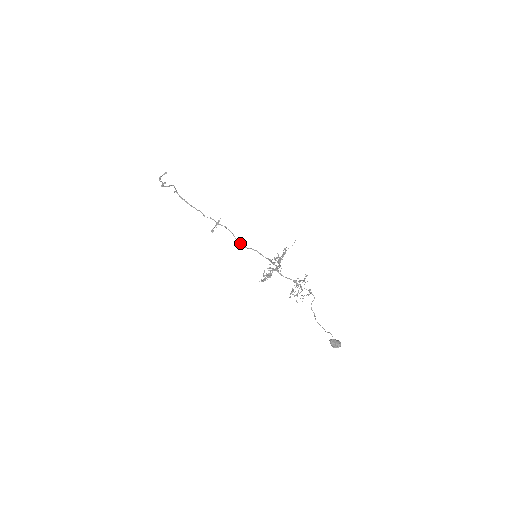
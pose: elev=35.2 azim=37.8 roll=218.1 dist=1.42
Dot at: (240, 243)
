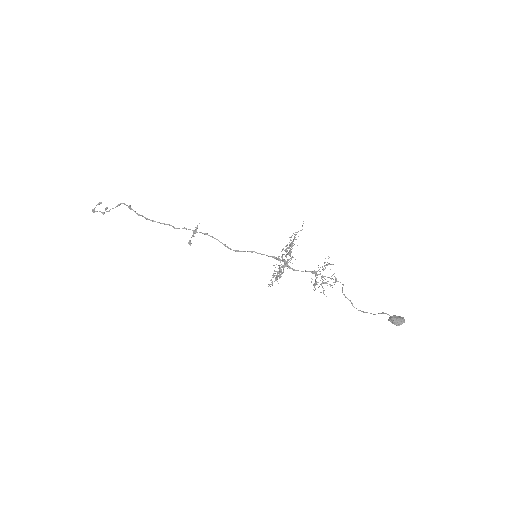
Dot at: (230, 248)
